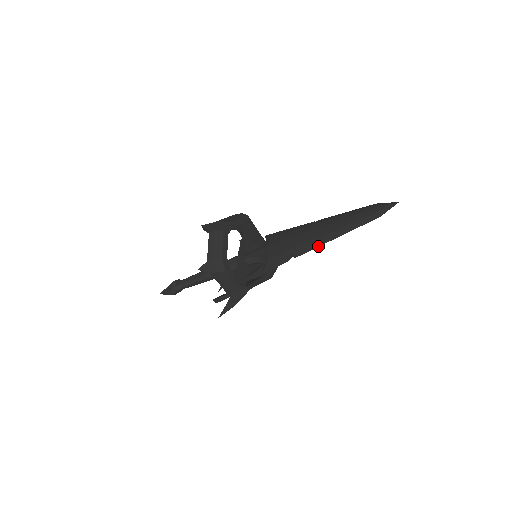
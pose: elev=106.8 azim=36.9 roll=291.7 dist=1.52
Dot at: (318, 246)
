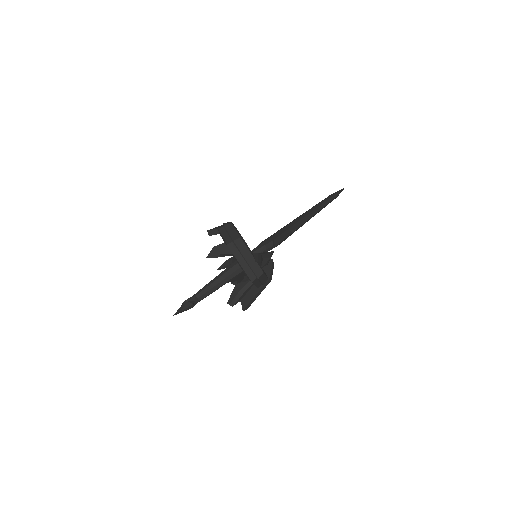
Dot at: occluded
